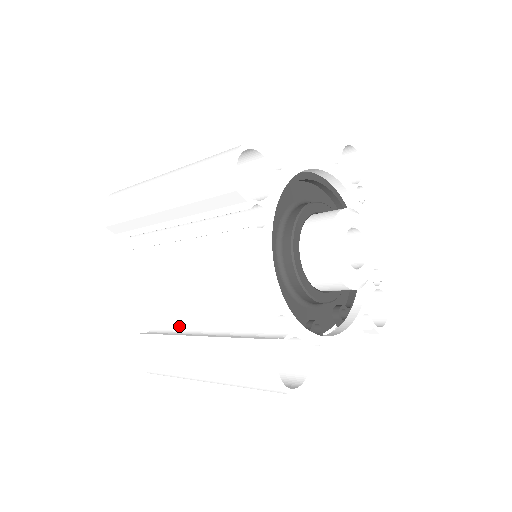
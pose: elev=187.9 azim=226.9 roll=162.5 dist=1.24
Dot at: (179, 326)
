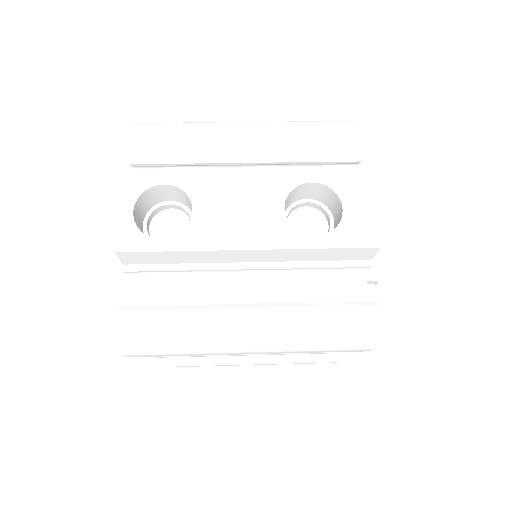
Dot at: occluded
